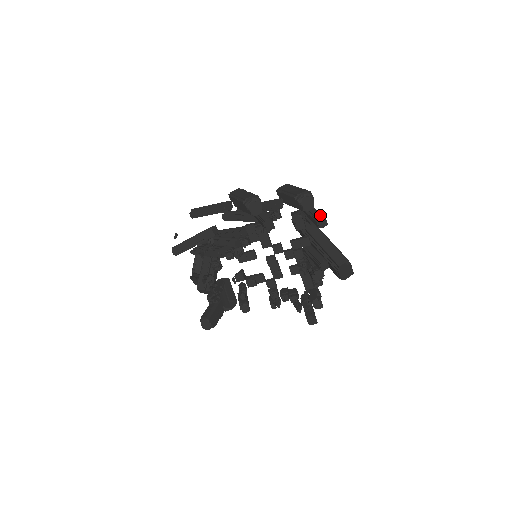
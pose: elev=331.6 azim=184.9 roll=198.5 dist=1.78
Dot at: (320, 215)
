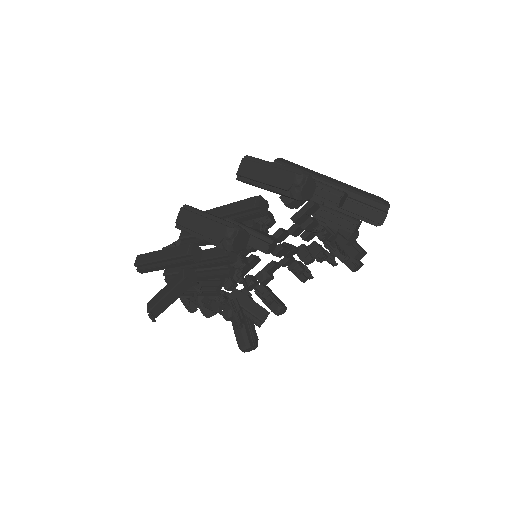
Dot at: (336, 195)
